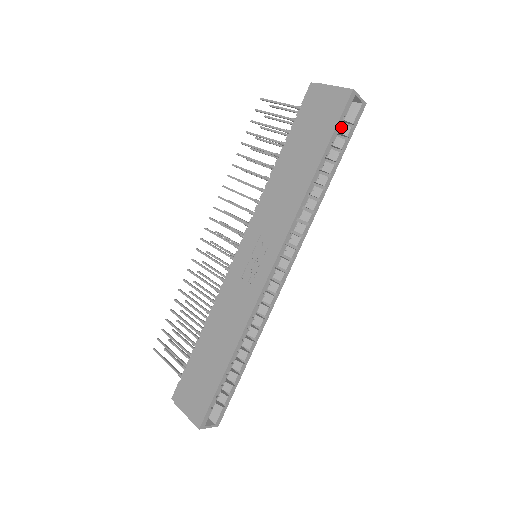
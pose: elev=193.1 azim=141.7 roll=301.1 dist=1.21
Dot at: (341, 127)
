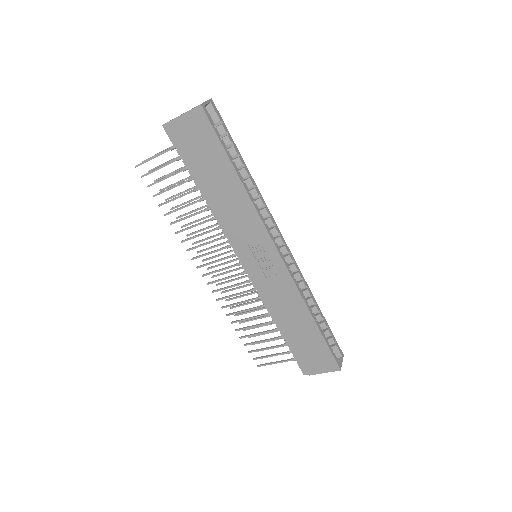
Dot at: occluded
